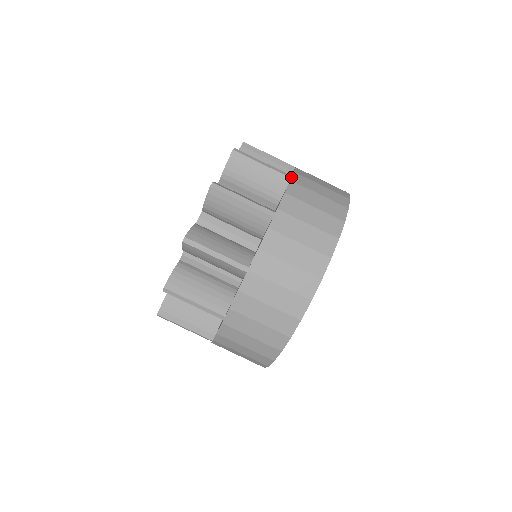
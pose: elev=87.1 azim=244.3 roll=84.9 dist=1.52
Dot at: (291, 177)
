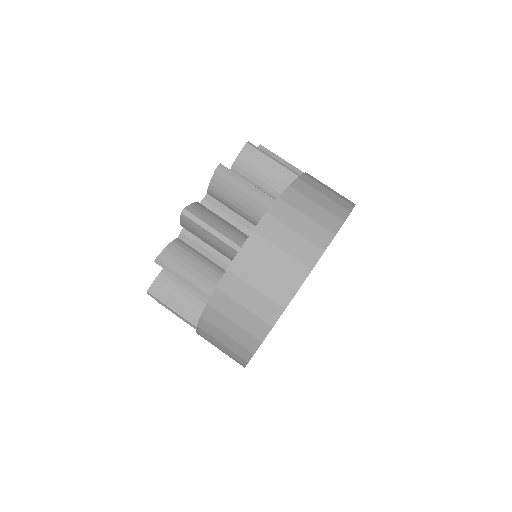
Dot at: (299, 175)
